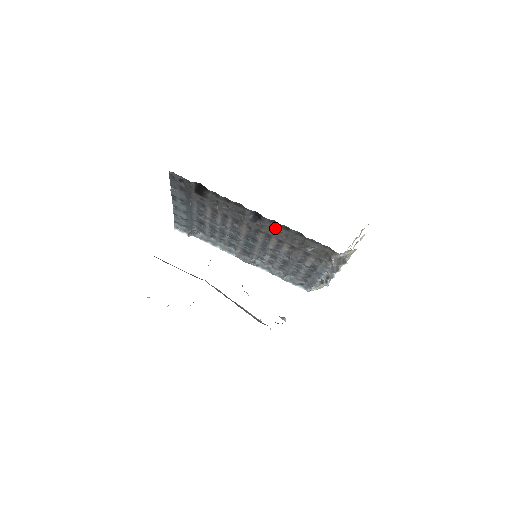
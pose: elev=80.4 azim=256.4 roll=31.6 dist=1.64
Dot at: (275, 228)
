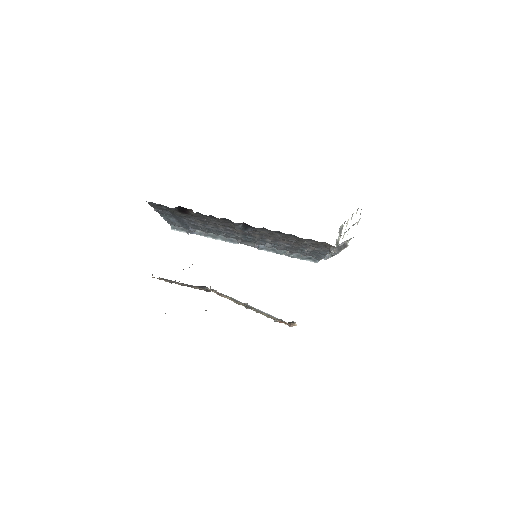
Dot at: (267, 231)
